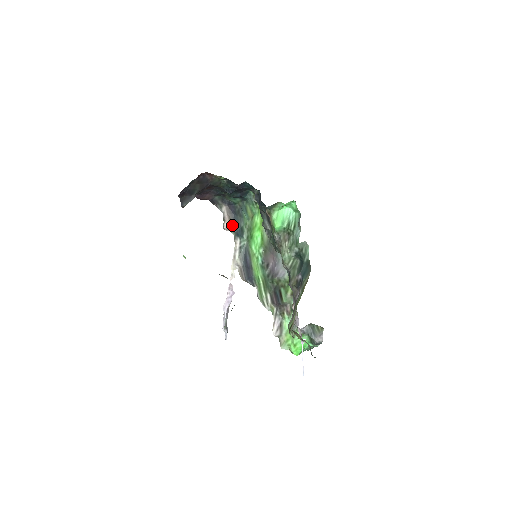
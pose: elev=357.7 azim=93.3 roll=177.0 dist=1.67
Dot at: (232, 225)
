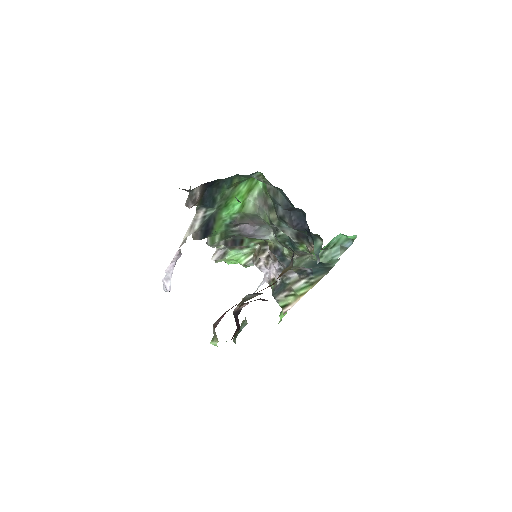
Dot at: (201, 200)
